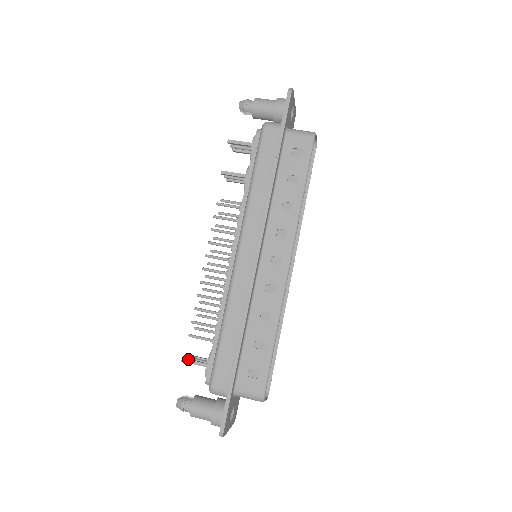
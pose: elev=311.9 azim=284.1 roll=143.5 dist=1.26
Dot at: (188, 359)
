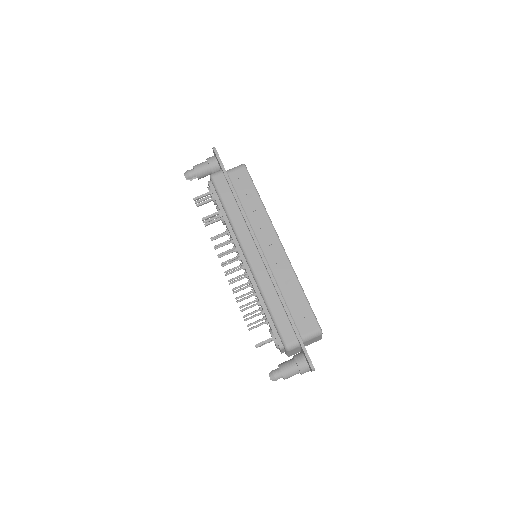
Dot at: (259, 343)
